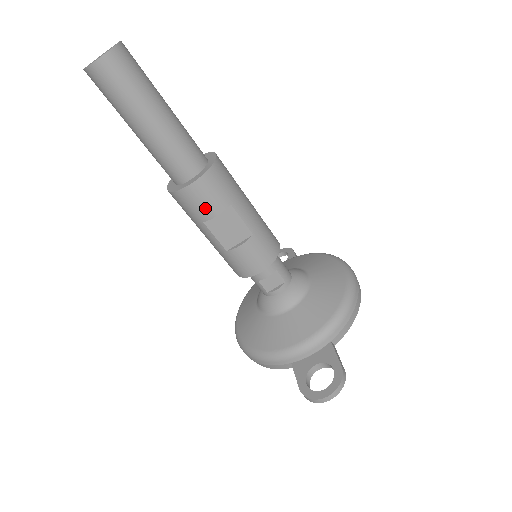
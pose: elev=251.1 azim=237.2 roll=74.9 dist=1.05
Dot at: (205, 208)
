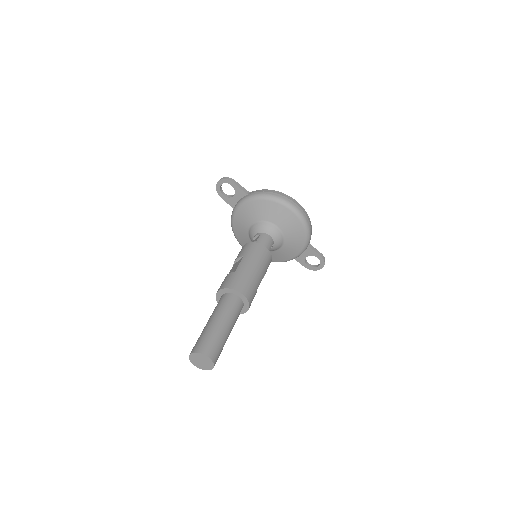
Dot at: occluded
